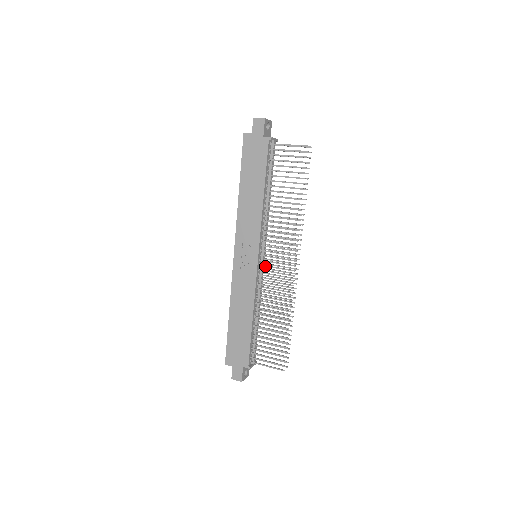
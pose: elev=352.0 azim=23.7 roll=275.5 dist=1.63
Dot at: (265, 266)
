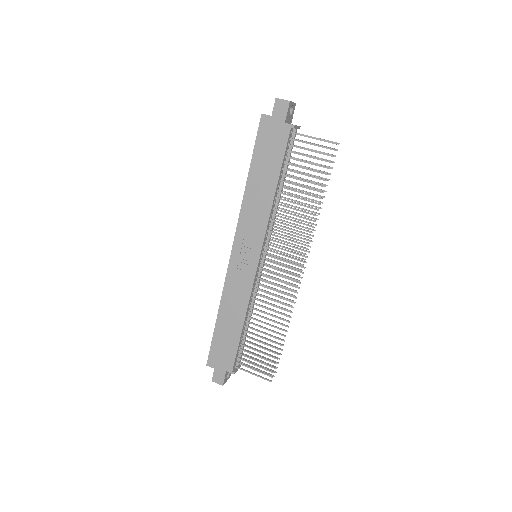
Dot at: occluded
